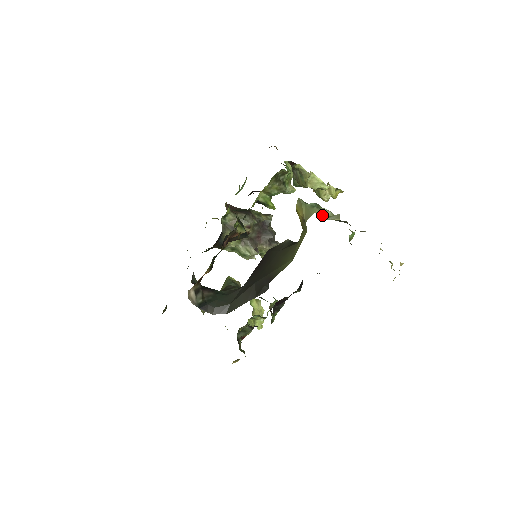
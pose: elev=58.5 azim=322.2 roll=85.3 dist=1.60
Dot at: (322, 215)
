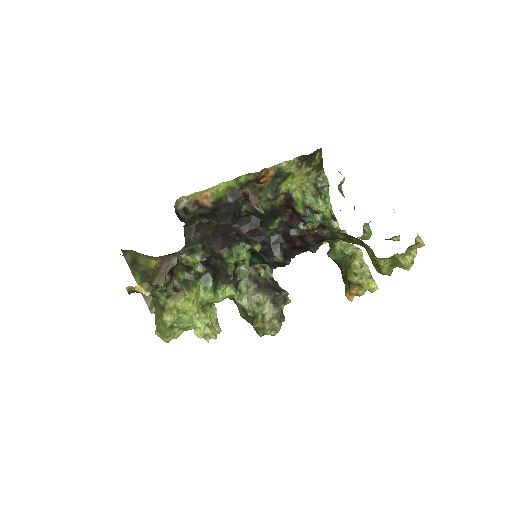
Dot at: occluded
